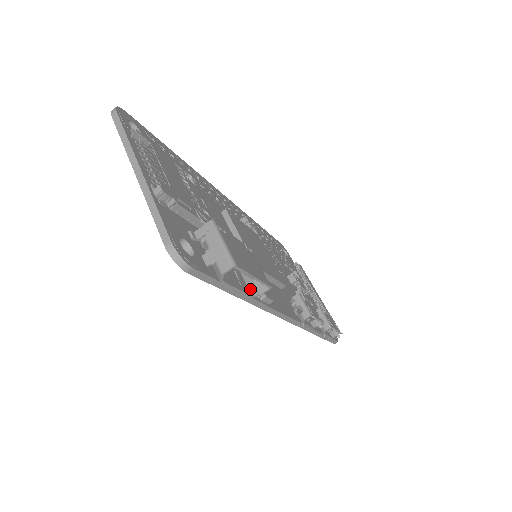
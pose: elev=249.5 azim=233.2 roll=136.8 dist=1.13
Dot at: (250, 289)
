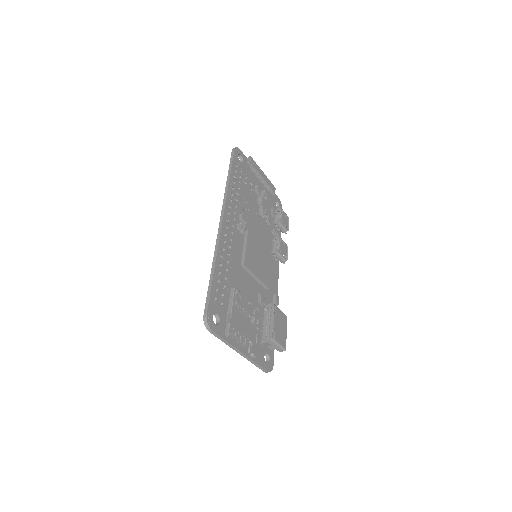
Dot at: occluded
